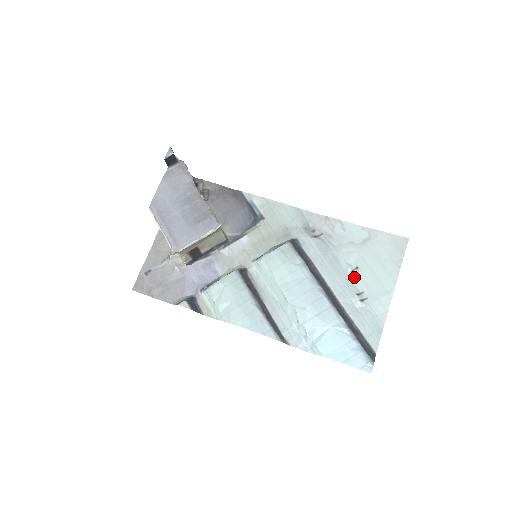
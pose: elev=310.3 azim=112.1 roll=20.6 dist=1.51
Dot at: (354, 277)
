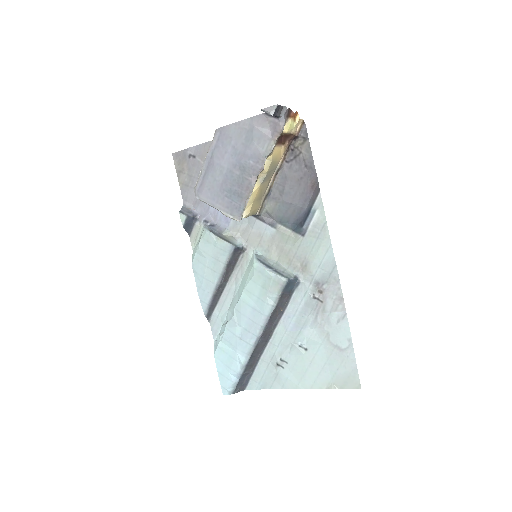
Dot at: (295, 350)
